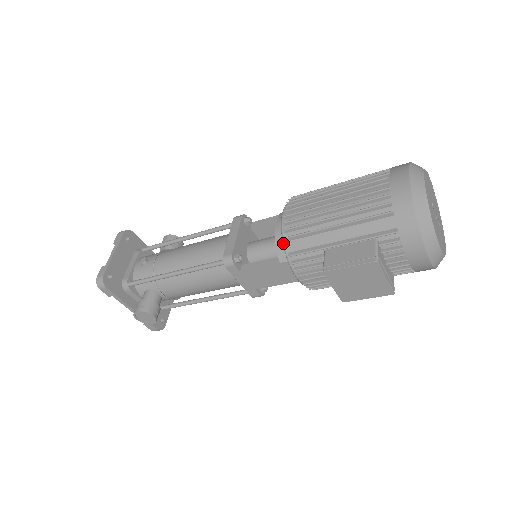
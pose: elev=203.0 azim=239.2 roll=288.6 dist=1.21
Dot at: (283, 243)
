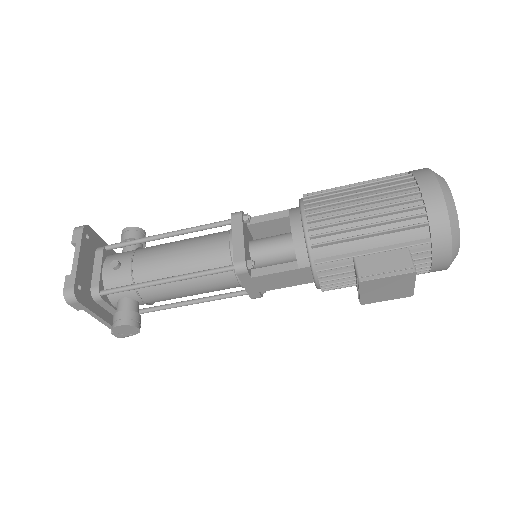
Dot at: (308, 250)
